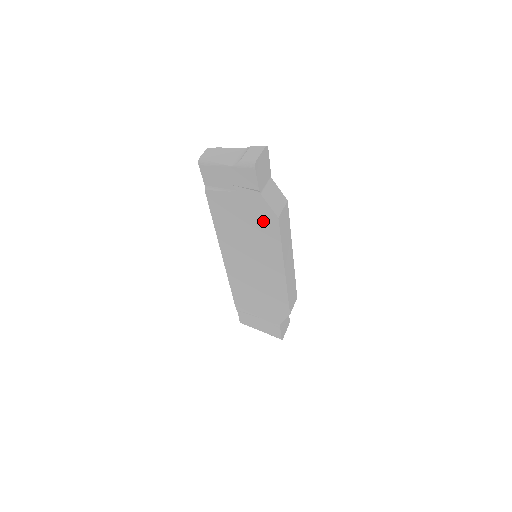
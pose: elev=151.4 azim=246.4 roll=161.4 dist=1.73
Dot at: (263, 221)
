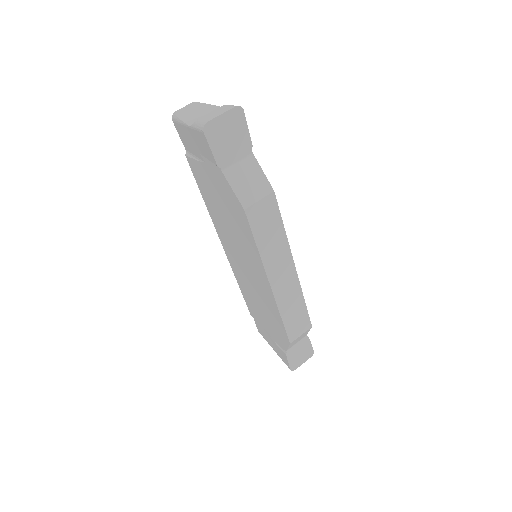
Dot at: (235, 210)
